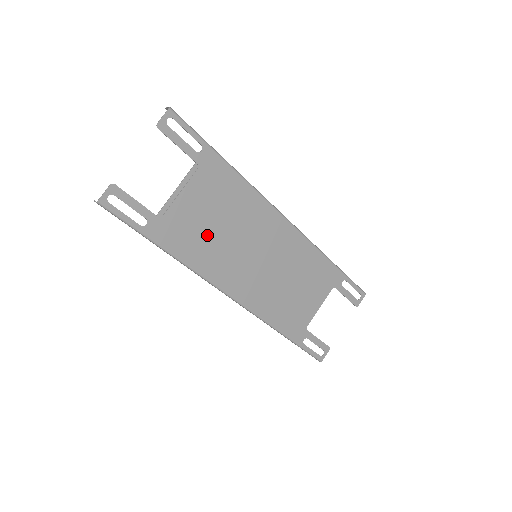
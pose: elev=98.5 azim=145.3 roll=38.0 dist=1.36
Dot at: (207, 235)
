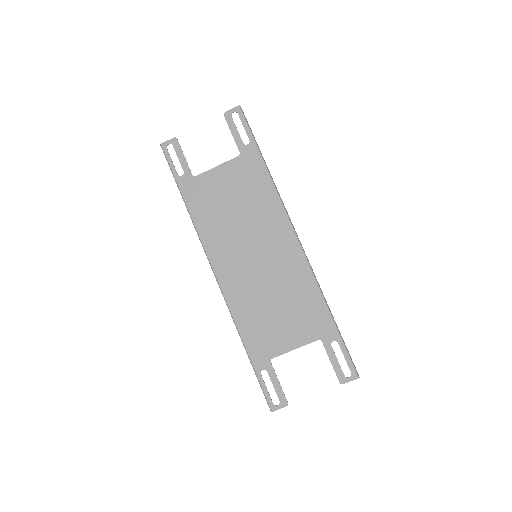
Dot at: (221, 209)
